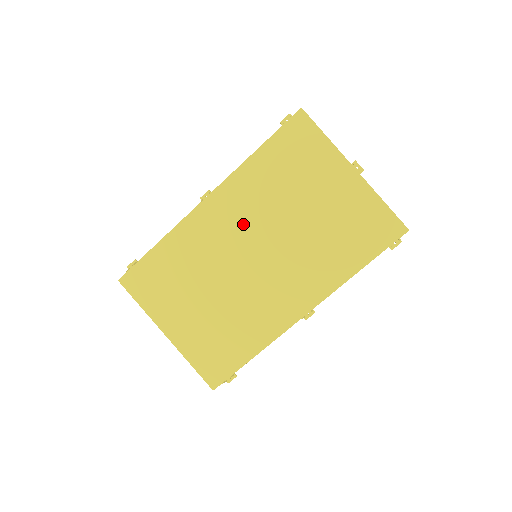
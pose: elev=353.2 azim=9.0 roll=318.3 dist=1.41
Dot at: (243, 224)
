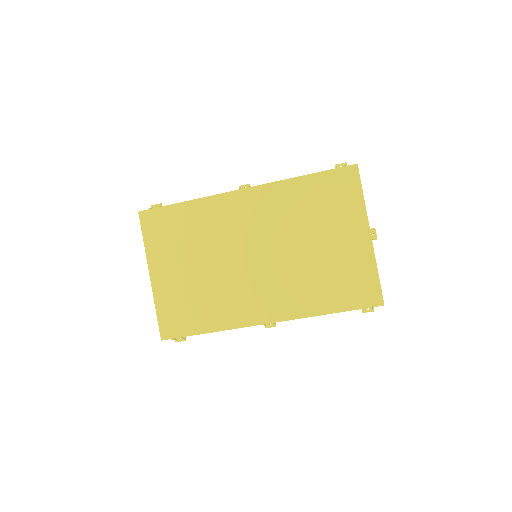
Dot at: (261, 226)
